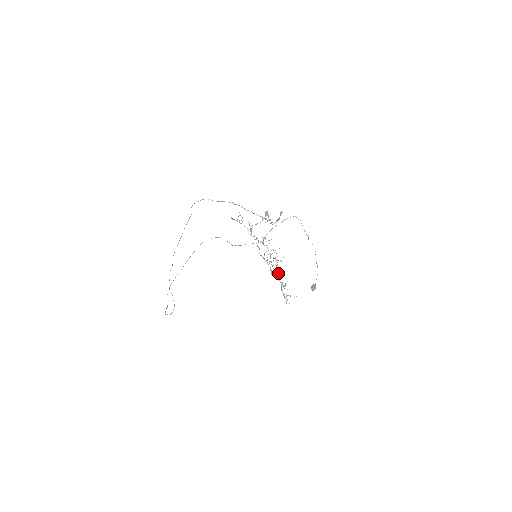
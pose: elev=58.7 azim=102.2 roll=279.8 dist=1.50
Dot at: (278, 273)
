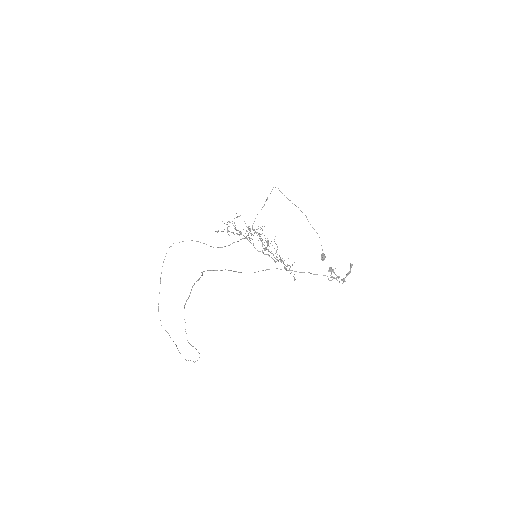
Dot at: occluded
